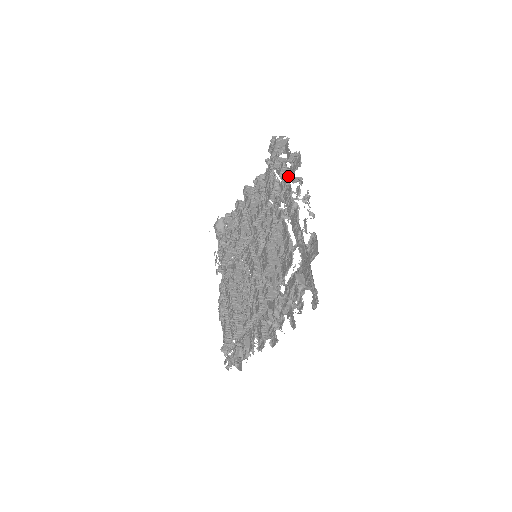
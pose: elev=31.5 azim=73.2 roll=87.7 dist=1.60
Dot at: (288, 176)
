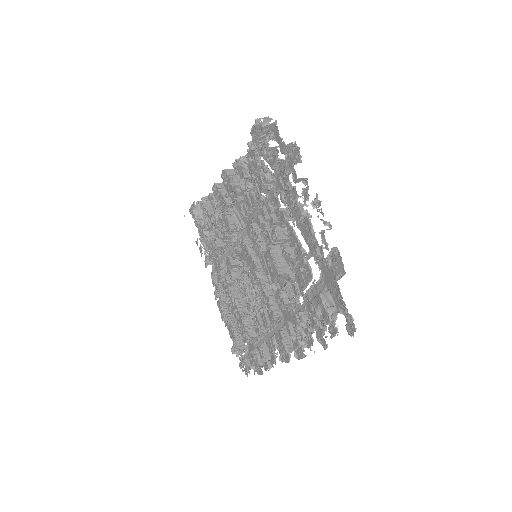
Dot at: (283, 168)
